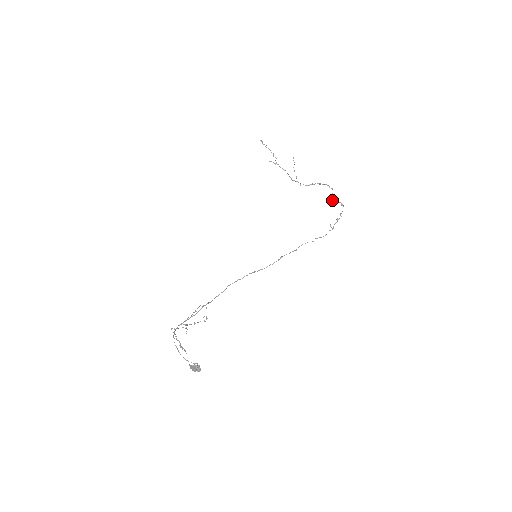
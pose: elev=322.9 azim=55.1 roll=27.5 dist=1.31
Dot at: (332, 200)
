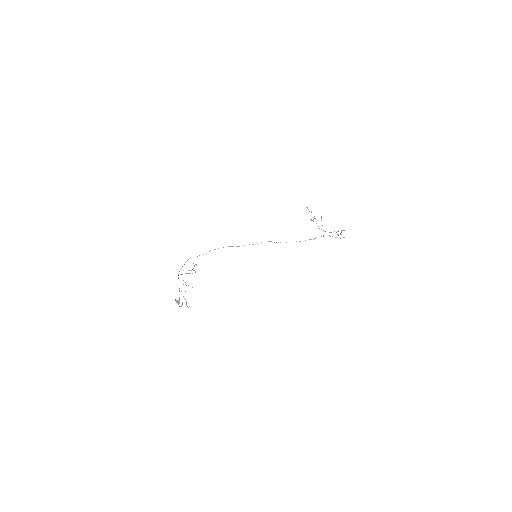
Dot at: (338, 235)
